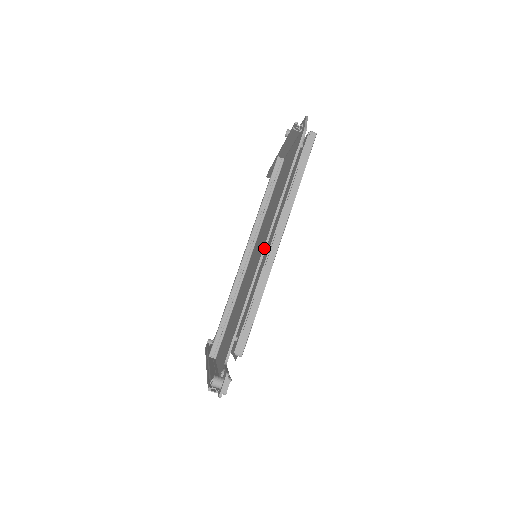
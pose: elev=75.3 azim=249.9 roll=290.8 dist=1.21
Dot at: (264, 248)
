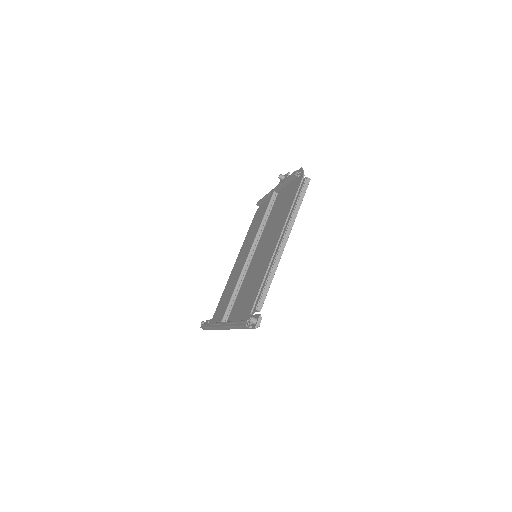
Dot at: (277, 245)
